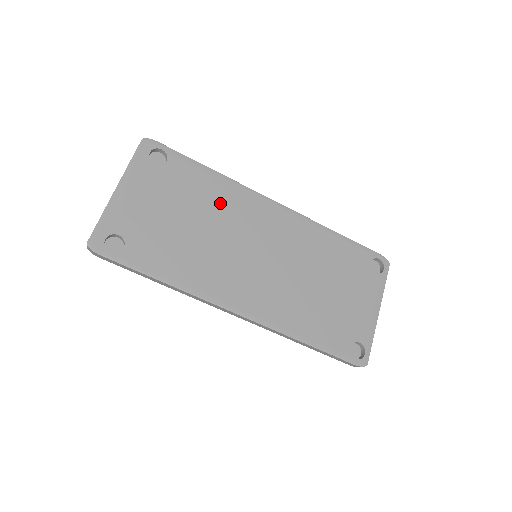
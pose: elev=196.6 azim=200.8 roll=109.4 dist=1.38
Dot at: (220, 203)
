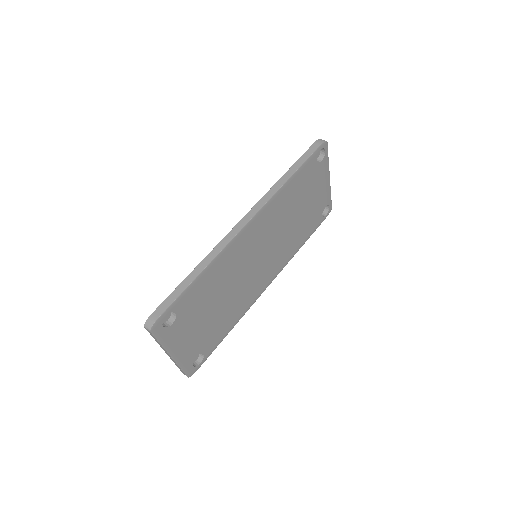
Dot at: (222, 275)
